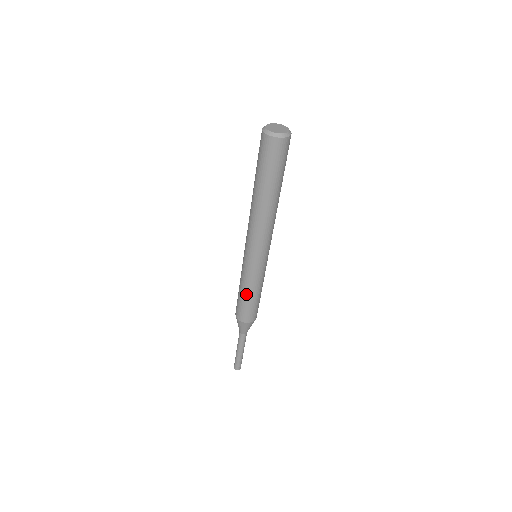
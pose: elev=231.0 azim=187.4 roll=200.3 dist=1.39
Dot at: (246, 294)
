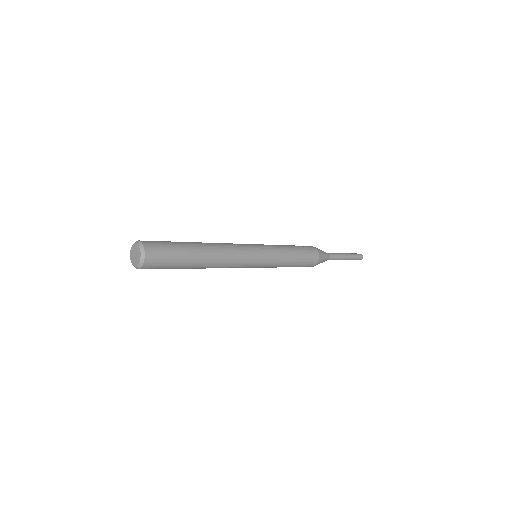
Dot at: occluded
